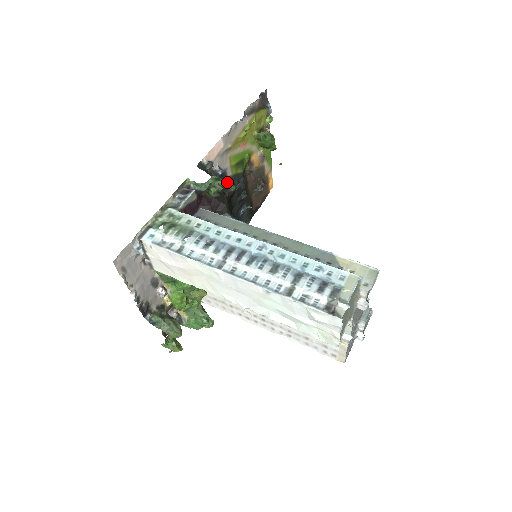
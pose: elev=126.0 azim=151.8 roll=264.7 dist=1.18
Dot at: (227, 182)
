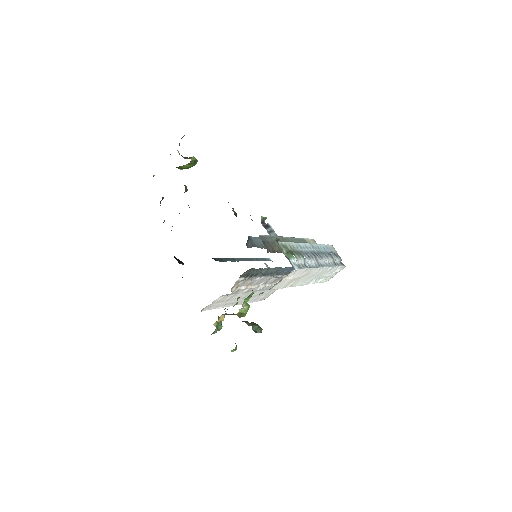
Dot at: occluded
